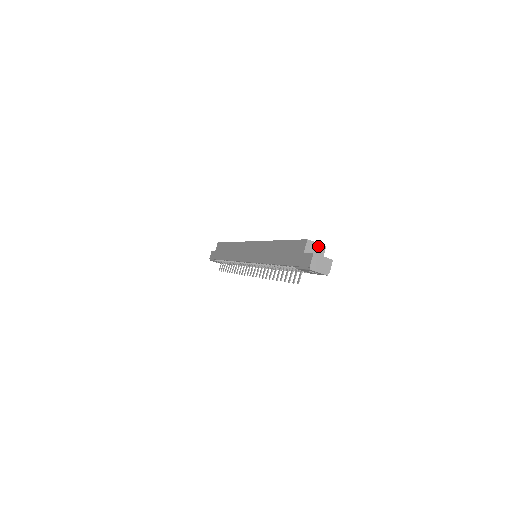
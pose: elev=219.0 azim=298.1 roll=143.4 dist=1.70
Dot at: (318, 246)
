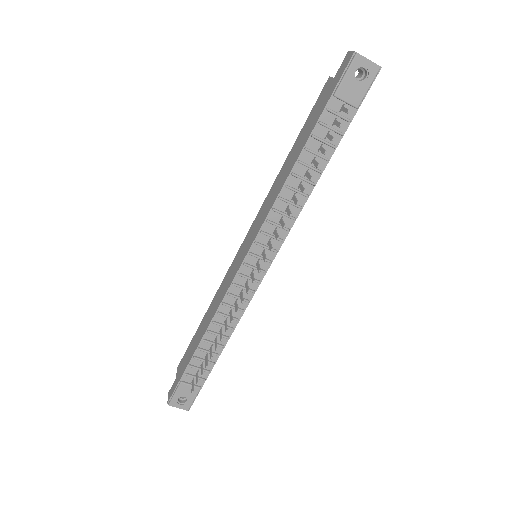
Dot at: occluded
